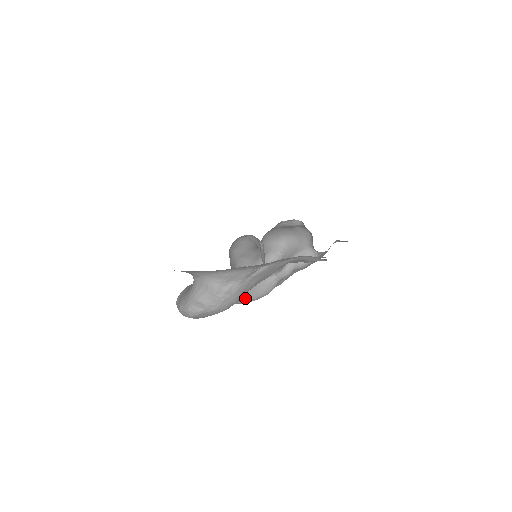
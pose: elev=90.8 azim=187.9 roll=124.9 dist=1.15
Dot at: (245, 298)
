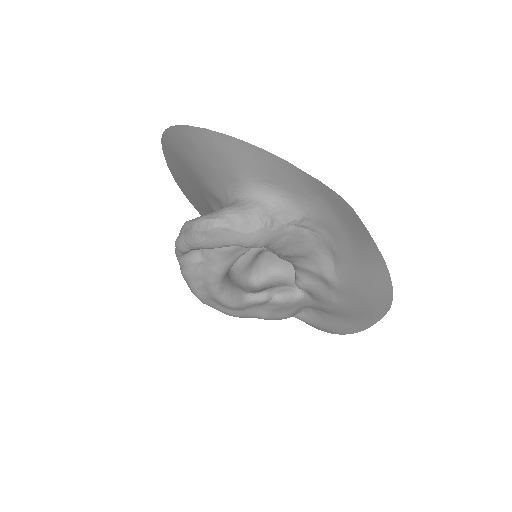
Dot at: (222, 288)
